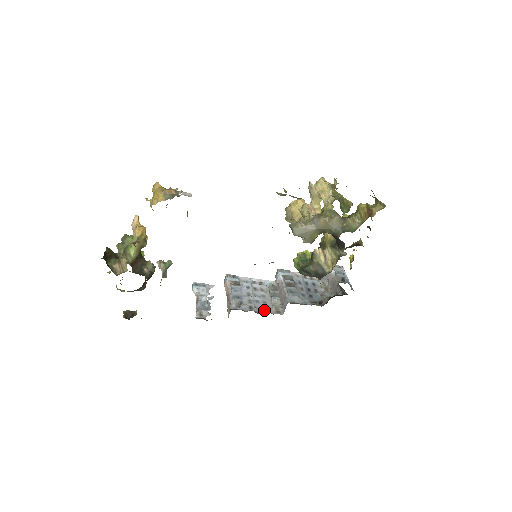
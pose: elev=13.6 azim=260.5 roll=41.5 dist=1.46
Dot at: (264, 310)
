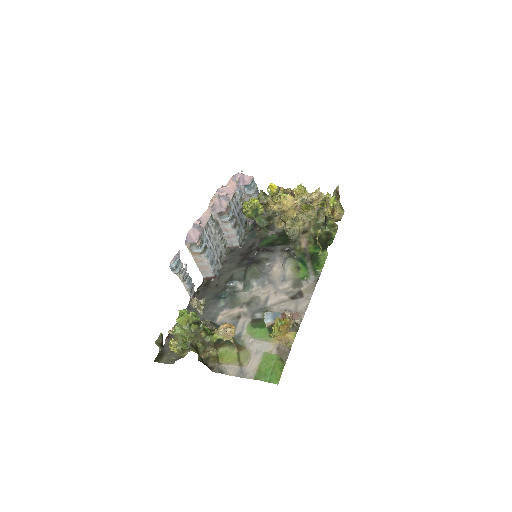
Dot at: (222, 255)
